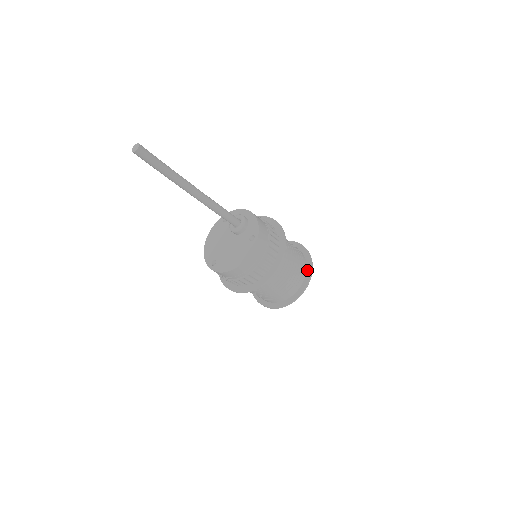
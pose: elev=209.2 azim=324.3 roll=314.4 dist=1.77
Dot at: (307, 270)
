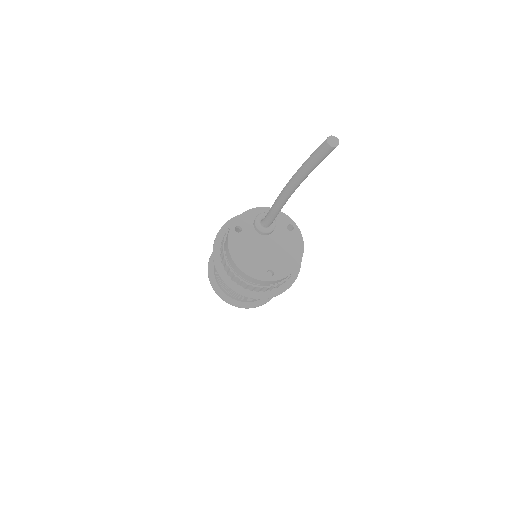
Dot at: occluded
